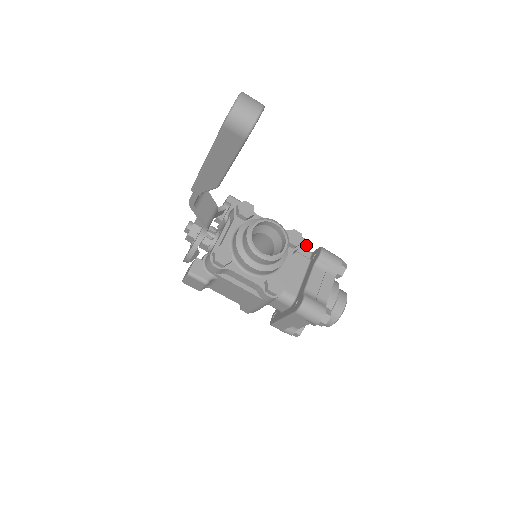
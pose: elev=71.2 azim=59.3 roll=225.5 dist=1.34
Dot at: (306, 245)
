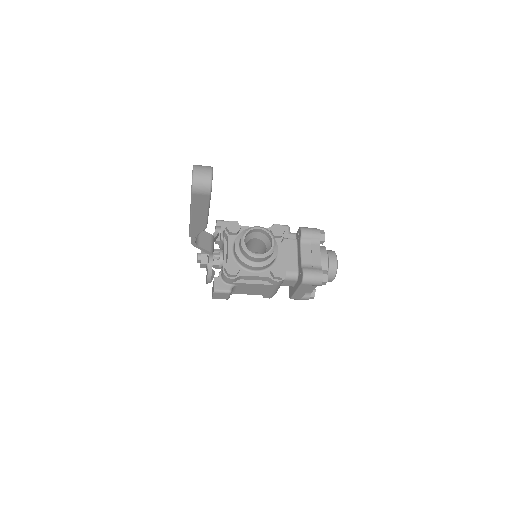
Dot at: (289, 230)
